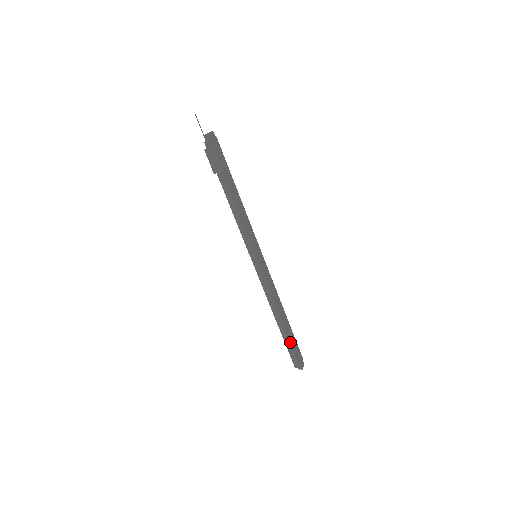
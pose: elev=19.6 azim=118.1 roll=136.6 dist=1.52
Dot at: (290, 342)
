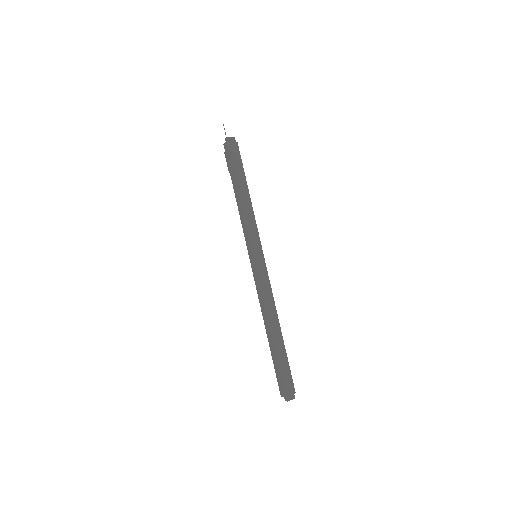
Dot at: (277, 360)
